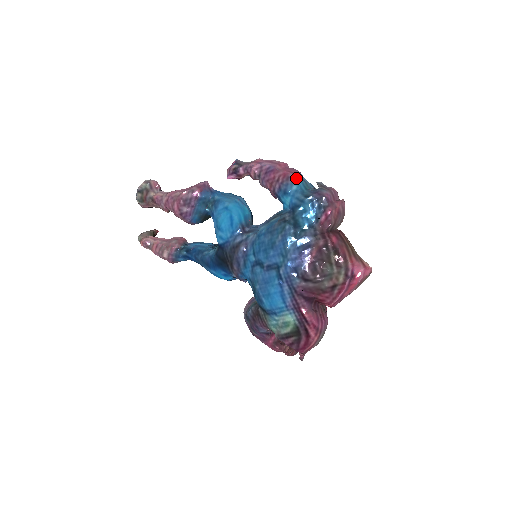
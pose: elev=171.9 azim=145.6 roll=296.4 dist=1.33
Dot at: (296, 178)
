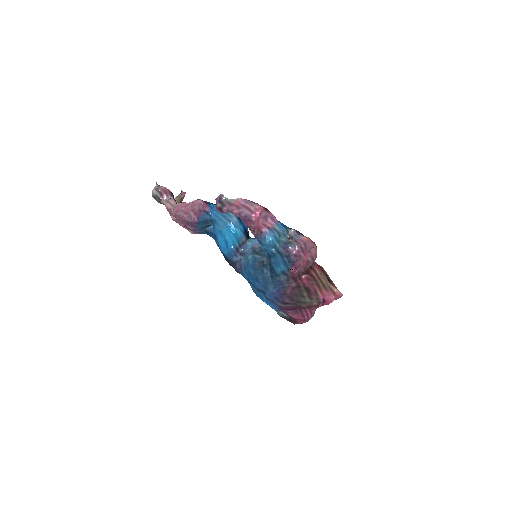
Dot at: (268, 233)
